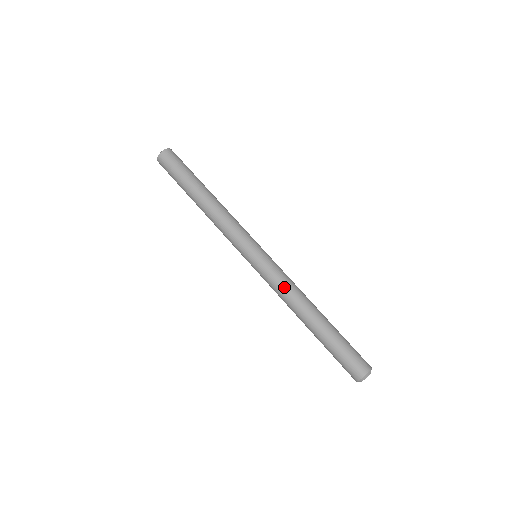
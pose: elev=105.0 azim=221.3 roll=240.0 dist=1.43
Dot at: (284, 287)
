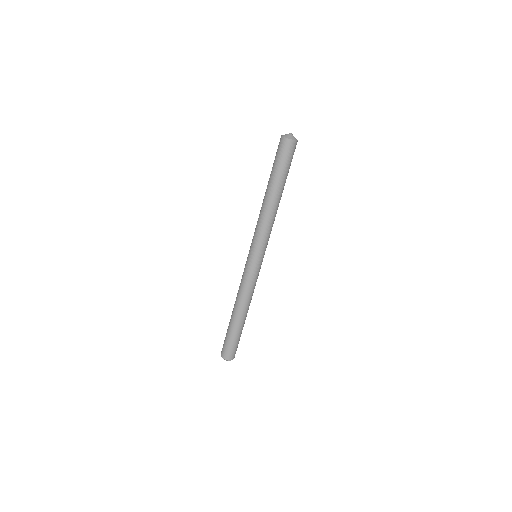
Dot at: (241, 287)
